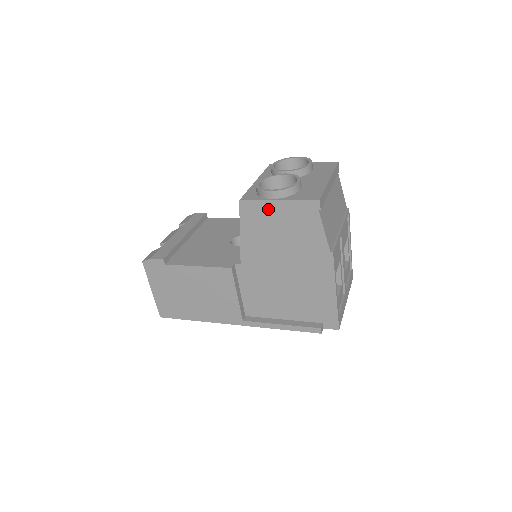
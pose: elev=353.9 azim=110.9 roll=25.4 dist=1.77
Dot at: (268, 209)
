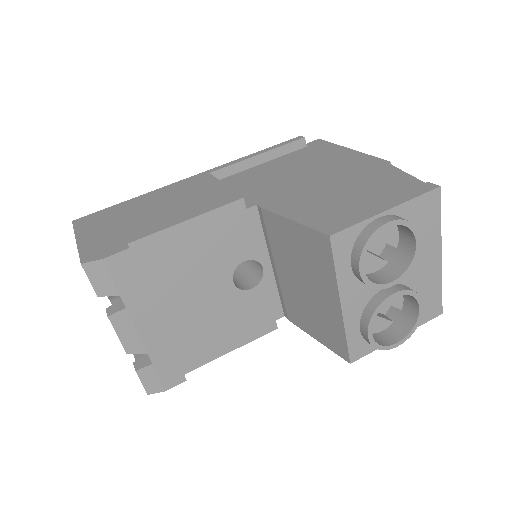
Dot at: occluded
